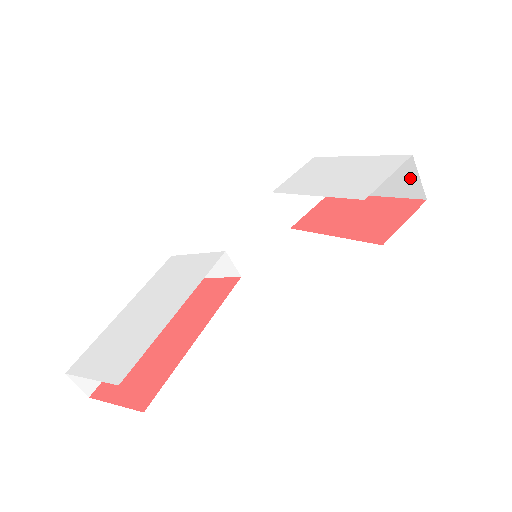
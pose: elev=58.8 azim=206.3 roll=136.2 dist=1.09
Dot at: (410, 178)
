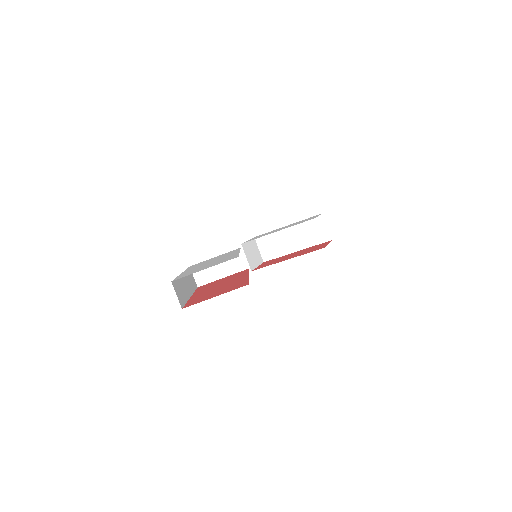
Dot at: (321, 229)
